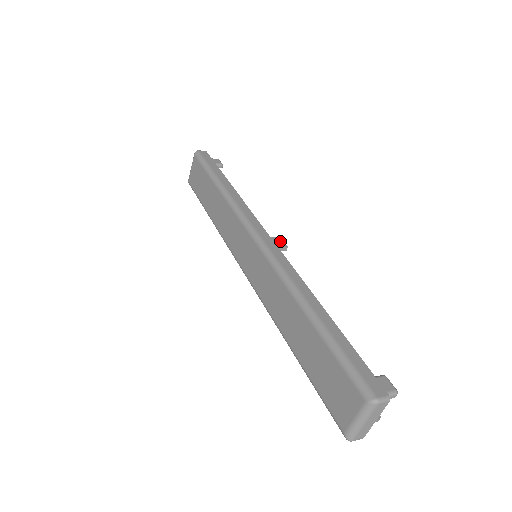
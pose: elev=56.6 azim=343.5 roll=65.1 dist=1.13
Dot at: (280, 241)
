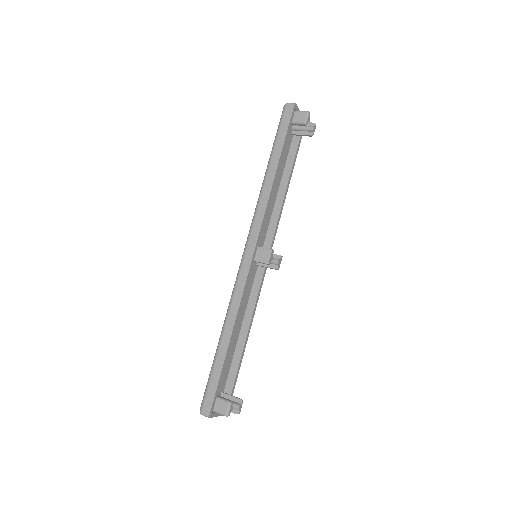
Dot at: (267, 255)
